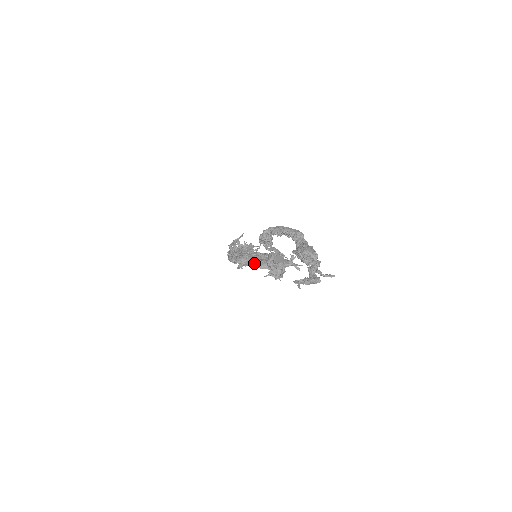
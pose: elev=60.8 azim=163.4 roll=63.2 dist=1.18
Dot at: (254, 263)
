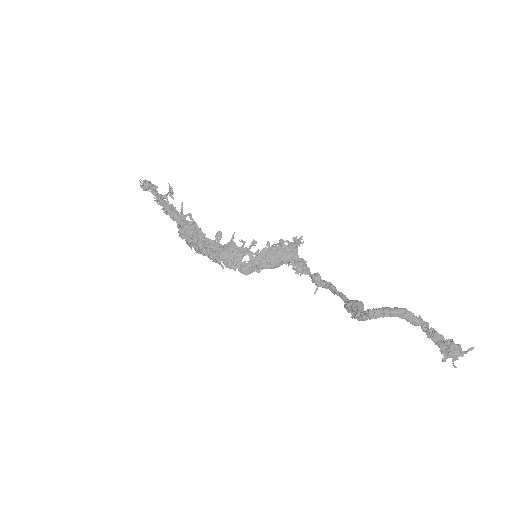
Dot at: (267, 268)
